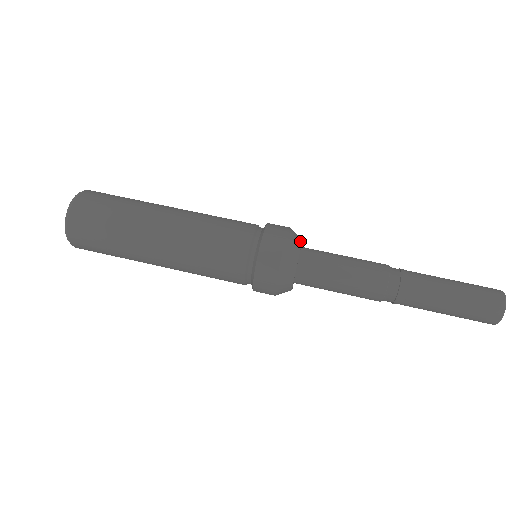
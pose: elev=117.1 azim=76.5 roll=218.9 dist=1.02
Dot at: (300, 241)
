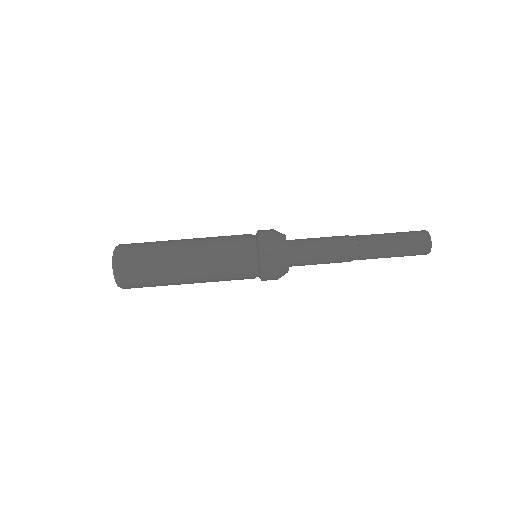
Dot at: (287, 262)
